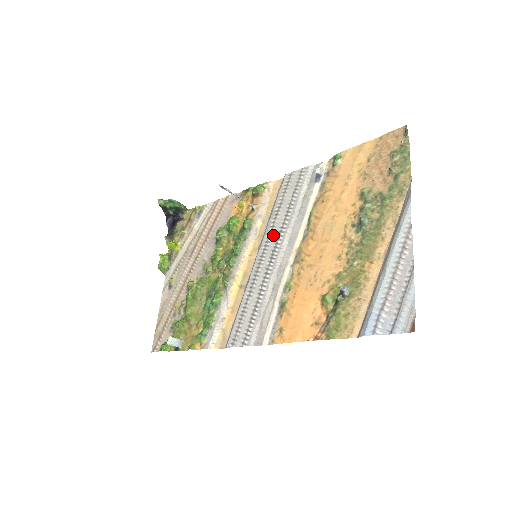
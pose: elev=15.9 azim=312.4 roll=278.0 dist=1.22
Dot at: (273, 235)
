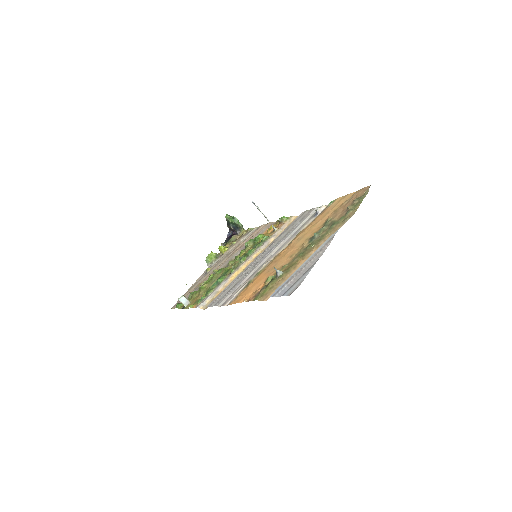
Dot at: (273, 245)
